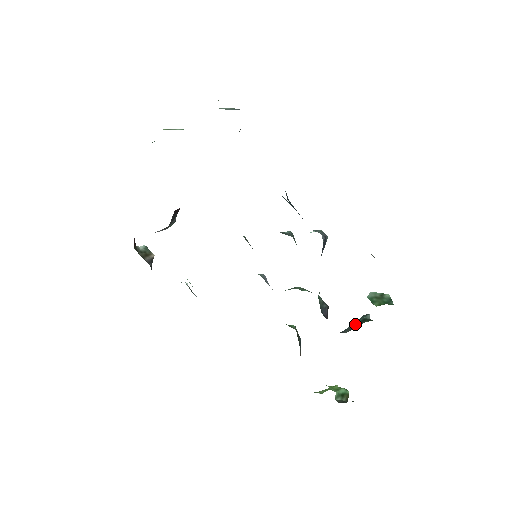
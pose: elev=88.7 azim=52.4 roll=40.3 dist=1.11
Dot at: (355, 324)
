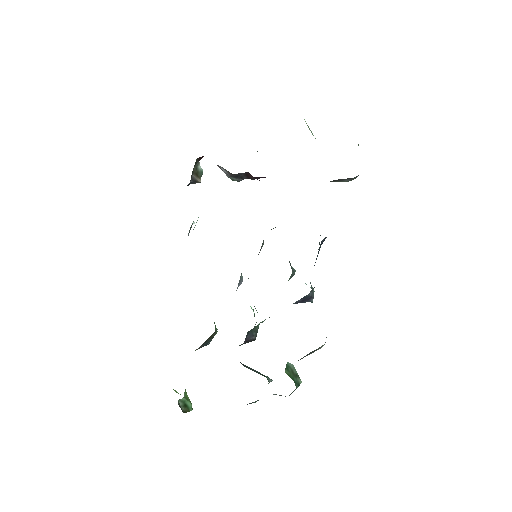
Dot at: (256, 371)
